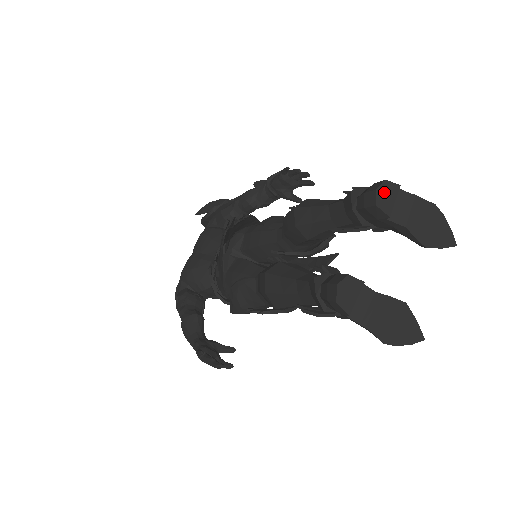
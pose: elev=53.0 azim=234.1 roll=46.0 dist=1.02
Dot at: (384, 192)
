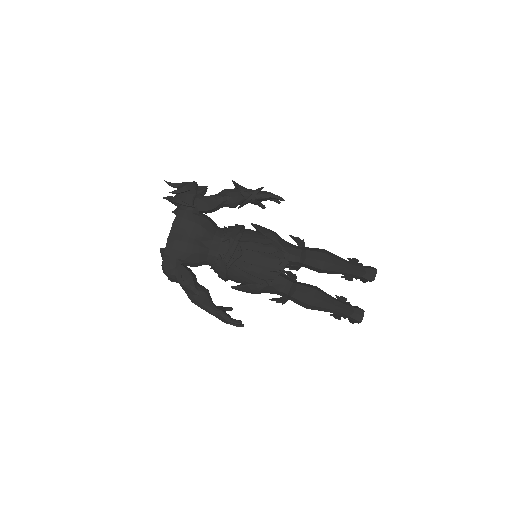
Dot at: (375, 274)
